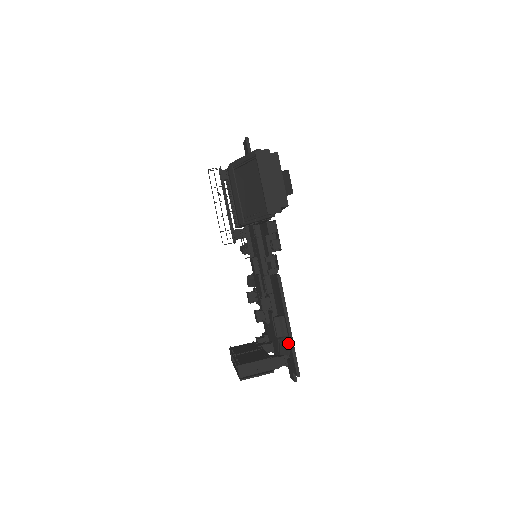
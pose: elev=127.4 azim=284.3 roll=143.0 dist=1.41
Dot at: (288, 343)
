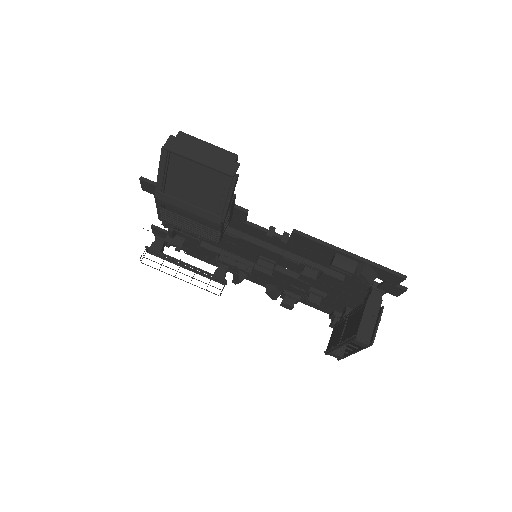
Dot at: (366, 265)
